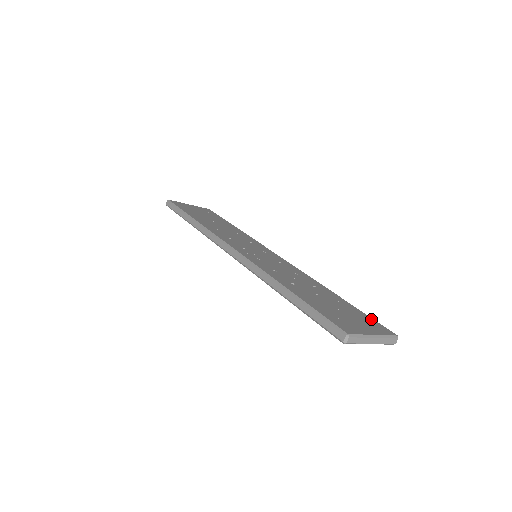
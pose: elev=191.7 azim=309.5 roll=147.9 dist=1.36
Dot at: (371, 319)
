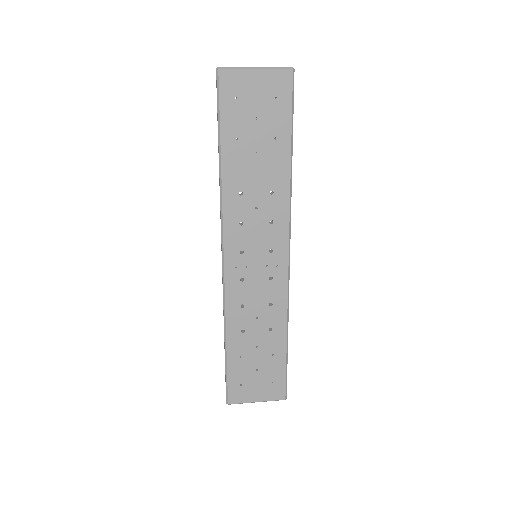
Dot at: (282, 379)
